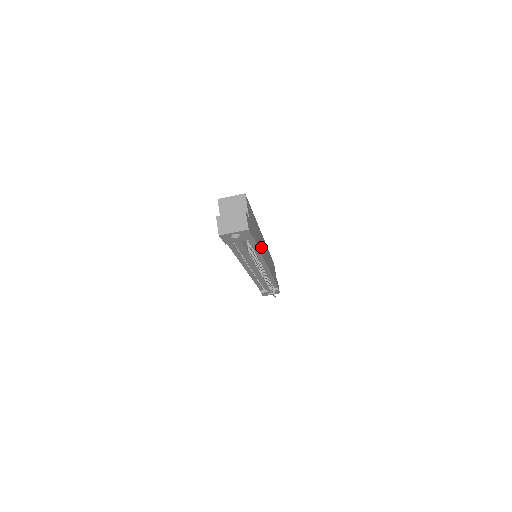
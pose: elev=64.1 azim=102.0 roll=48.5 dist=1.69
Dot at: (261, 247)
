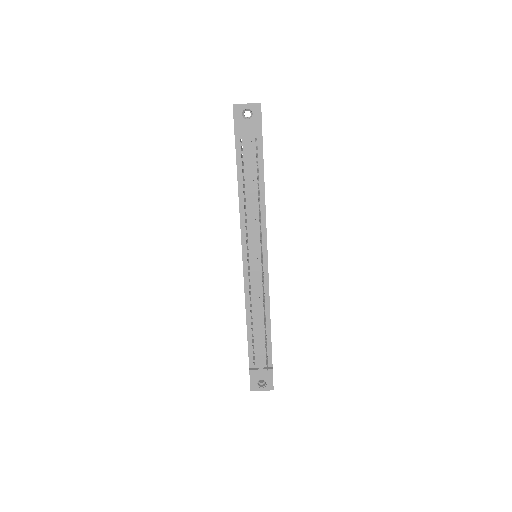
Dot at: occluded
